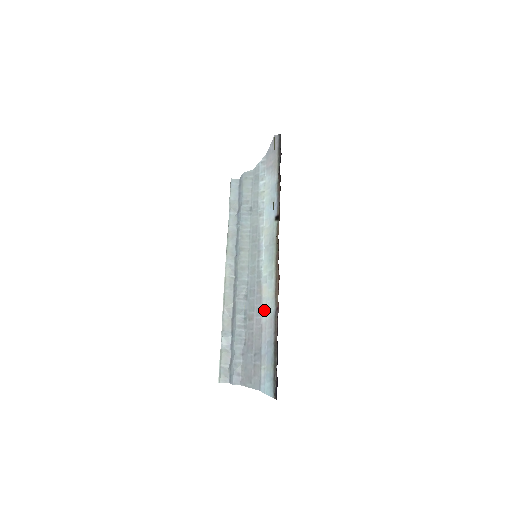
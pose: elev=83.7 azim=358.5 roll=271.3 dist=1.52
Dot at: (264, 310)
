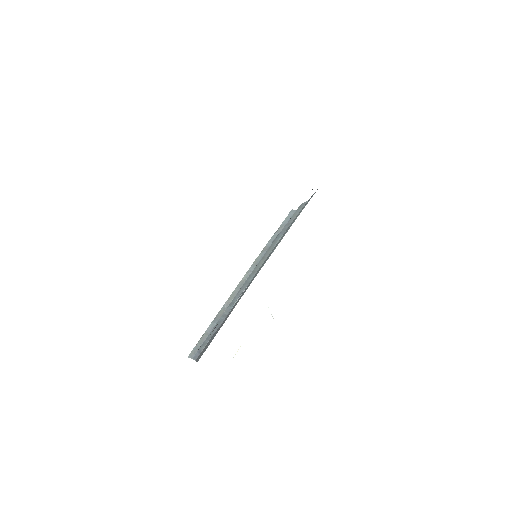
Dot at: occluded
